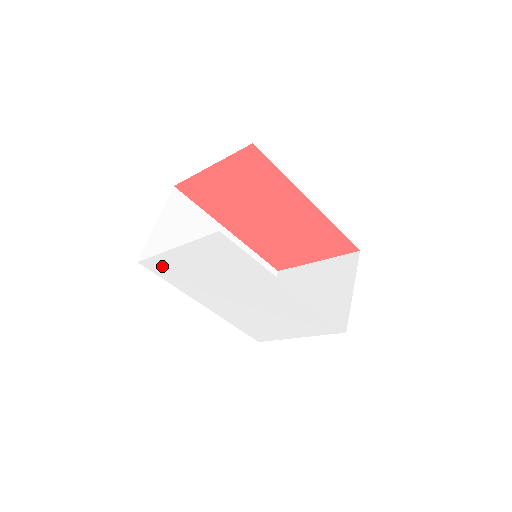
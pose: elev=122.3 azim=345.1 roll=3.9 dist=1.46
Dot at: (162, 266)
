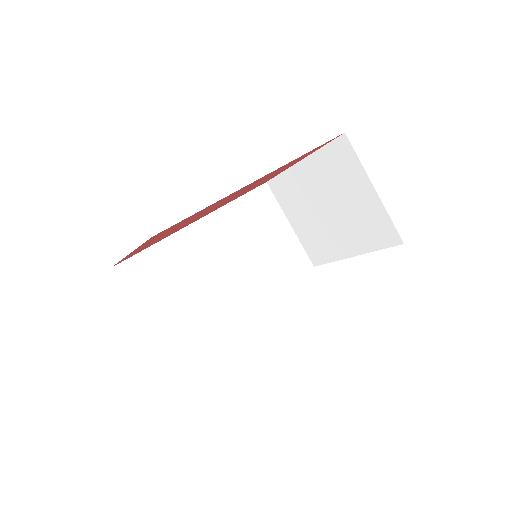
Dot at: occluded
